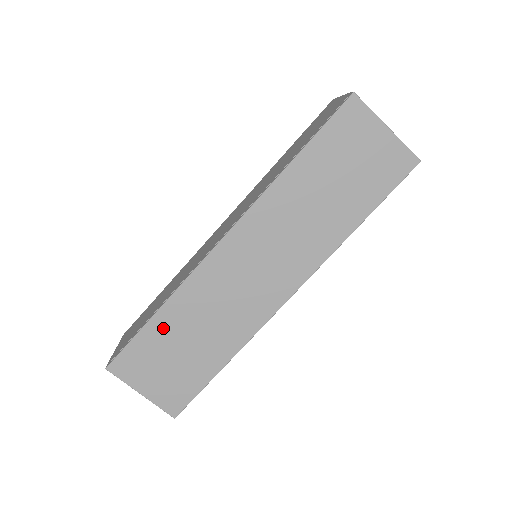
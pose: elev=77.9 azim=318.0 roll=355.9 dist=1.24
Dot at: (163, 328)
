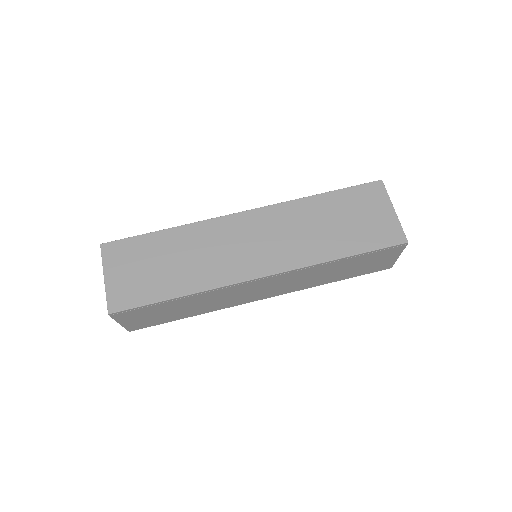
Dot at: (161, 242)
